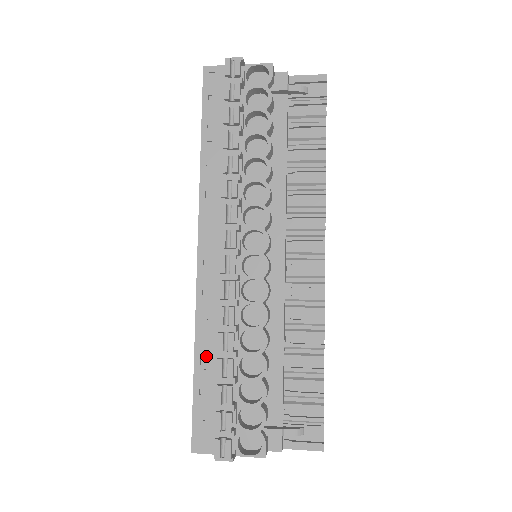
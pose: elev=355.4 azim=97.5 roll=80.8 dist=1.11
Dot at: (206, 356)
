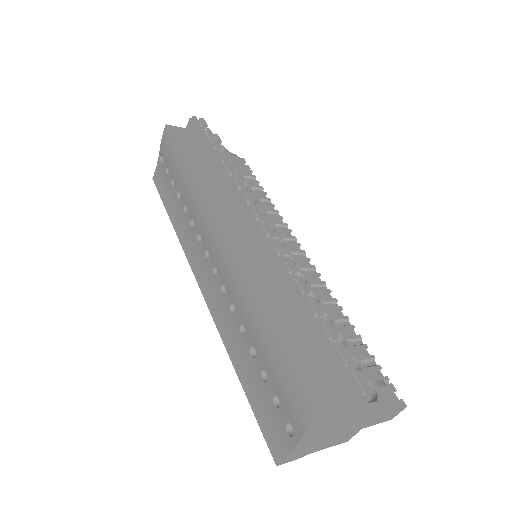
Dot at: (277, 314)
